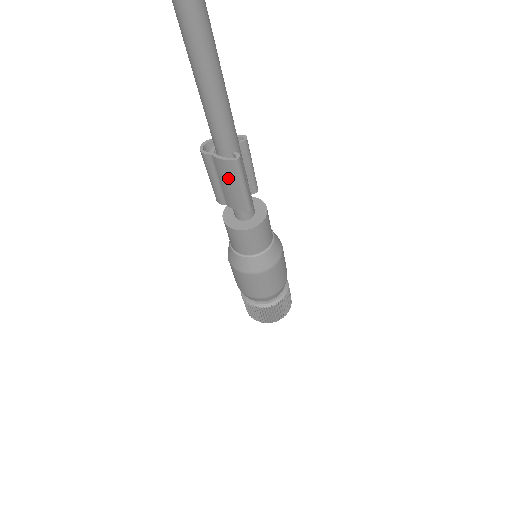
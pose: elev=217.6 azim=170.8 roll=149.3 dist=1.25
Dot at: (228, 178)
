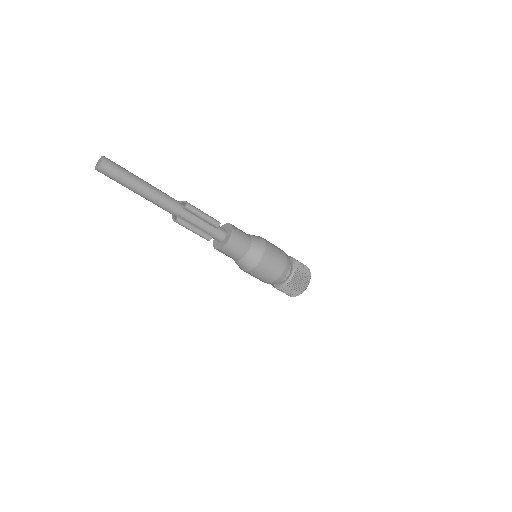
Dot at: occluded
